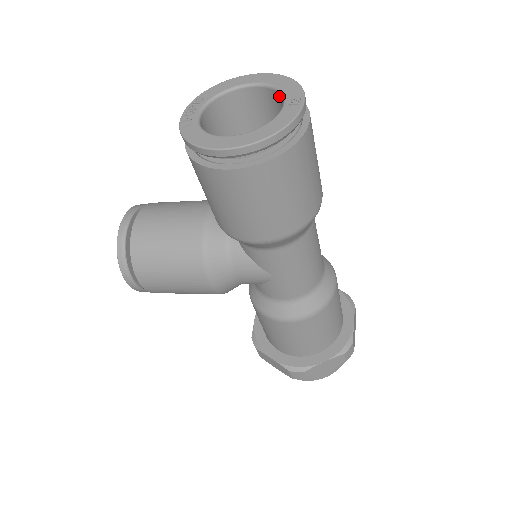
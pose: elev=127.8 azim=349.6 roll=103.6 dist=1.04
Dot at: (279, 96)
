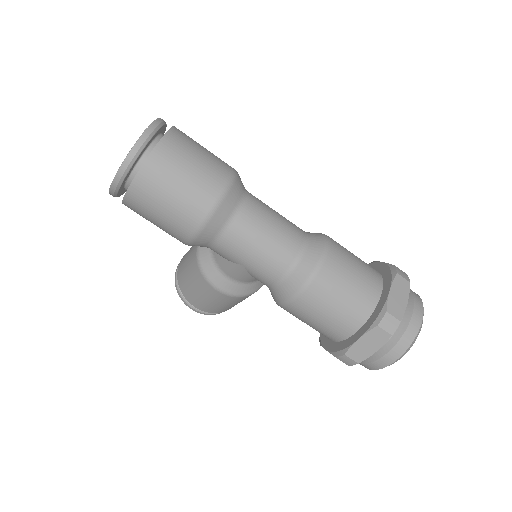
Dot at: occluded
